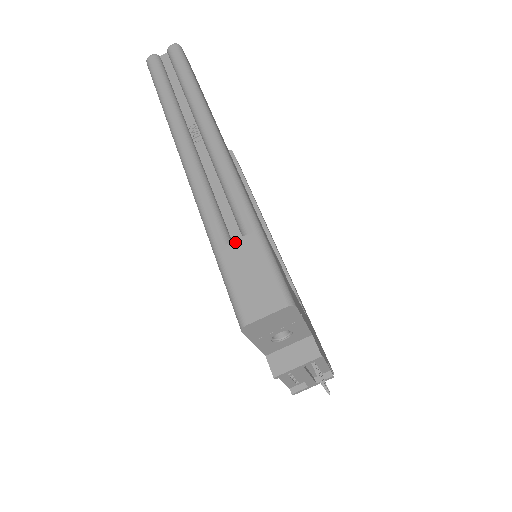
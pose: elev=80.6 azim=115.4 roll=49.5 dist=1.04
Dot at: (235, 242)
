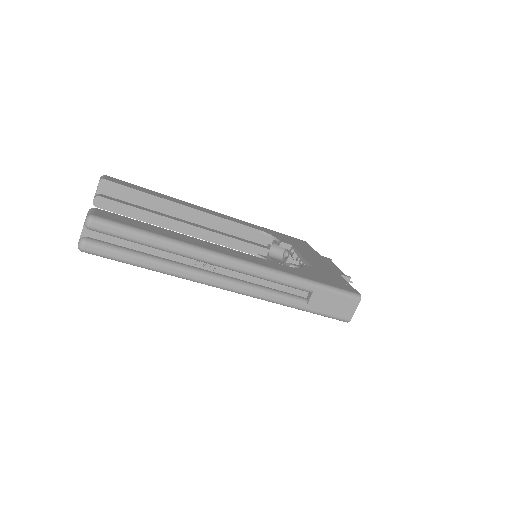
Dot at: (311, 299)
